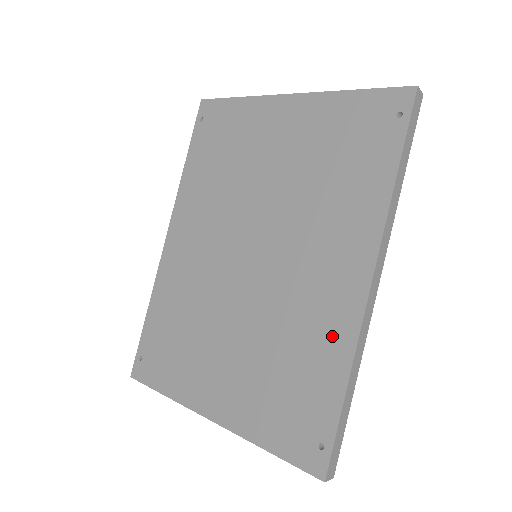
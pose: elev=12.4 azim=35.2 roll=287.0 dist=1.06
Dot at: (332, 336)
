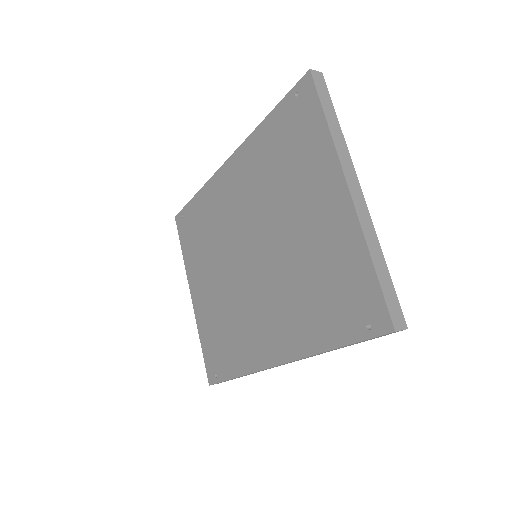
Dot at: (247, 354)
